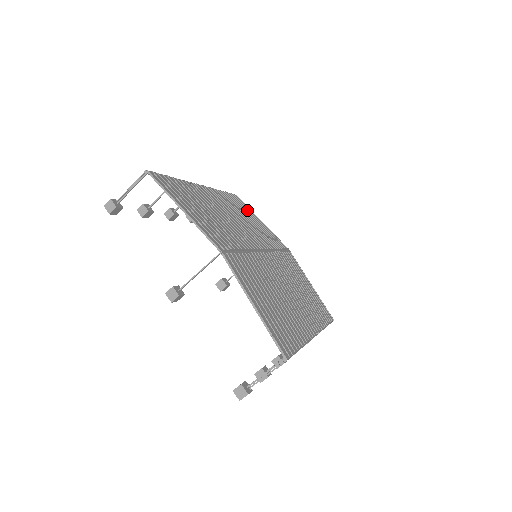
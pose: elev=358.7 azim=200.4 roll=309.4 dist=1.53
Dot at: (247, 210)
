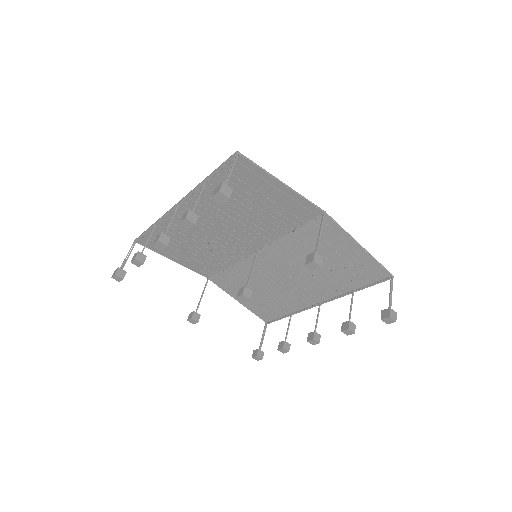
Dot at: (166, 247)
